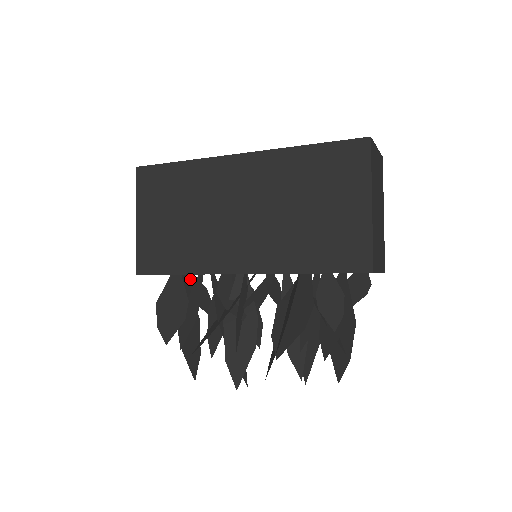
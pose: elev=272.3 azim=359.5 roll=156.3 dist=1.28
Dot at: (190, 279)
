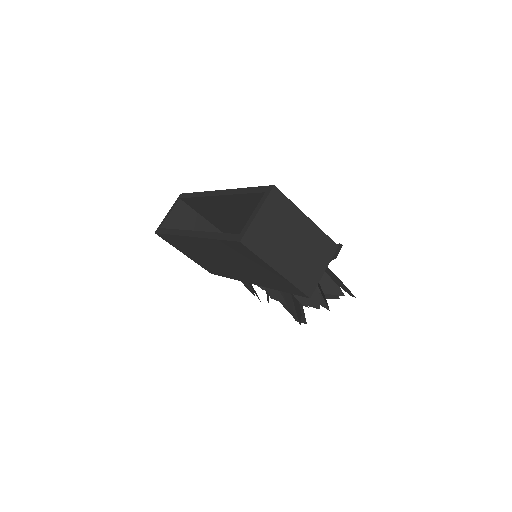
Dot at: occluded
